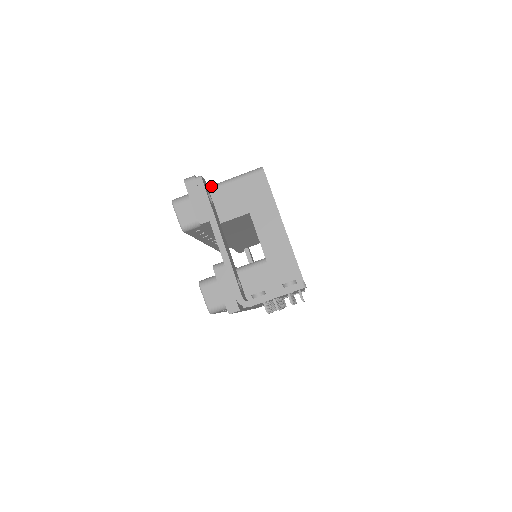
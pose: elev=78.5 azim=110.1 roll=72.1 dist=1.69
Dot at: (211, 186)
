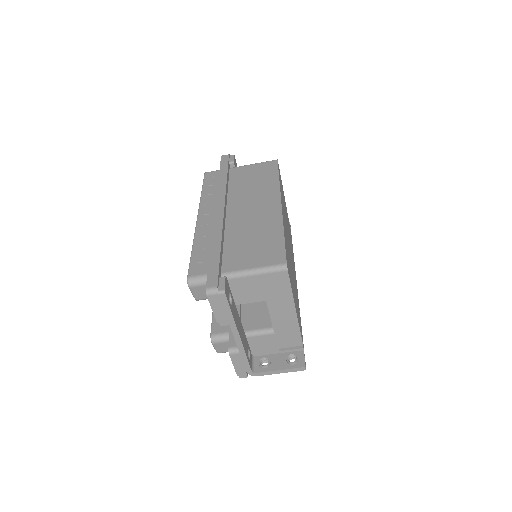
Dot at: (230, 275)
